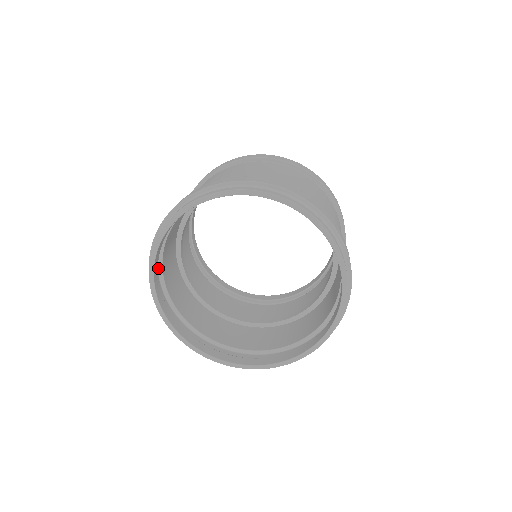
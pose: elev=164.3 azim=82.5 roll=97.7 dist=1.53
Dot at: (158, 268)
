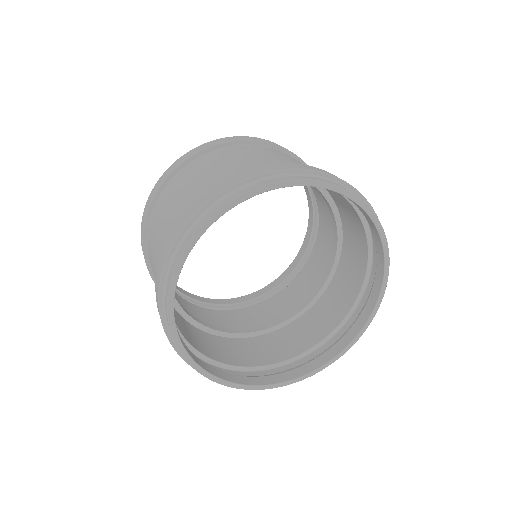
Dot at: occluded
